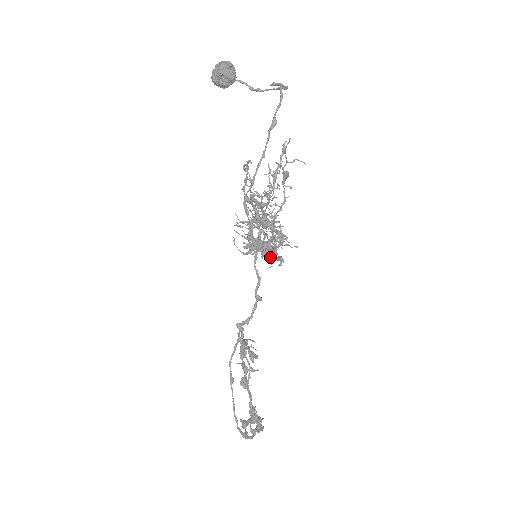
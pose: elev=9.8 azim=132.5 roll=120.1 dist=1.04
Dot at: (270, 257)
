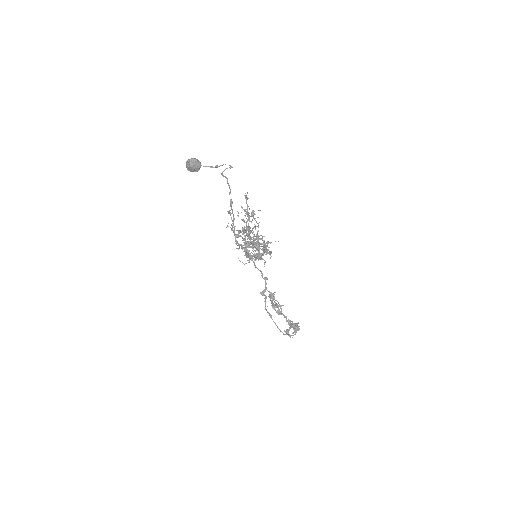
Dot at: (262, 259)
